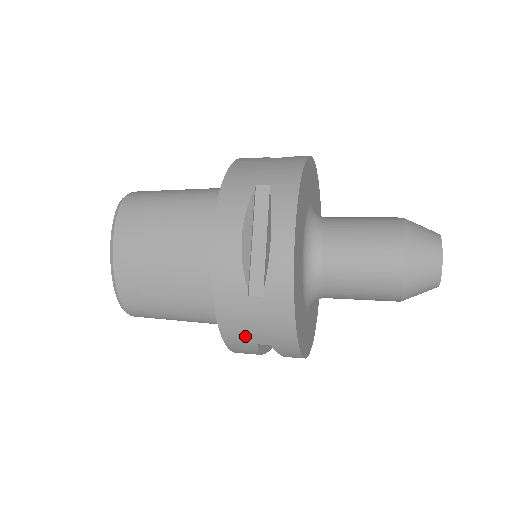
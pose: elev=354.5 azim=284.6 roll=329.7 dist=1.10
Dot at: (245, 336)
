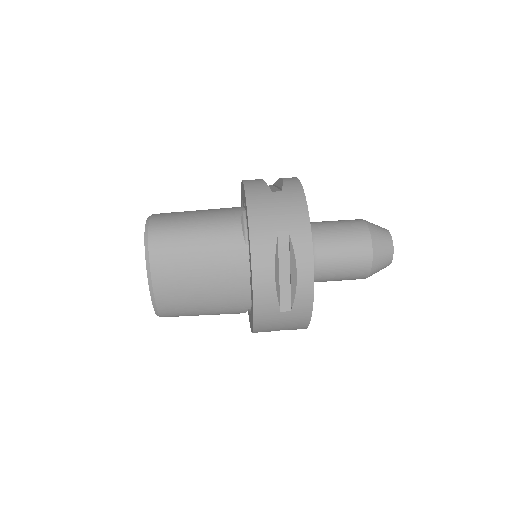
Dot at: (271, 329)
